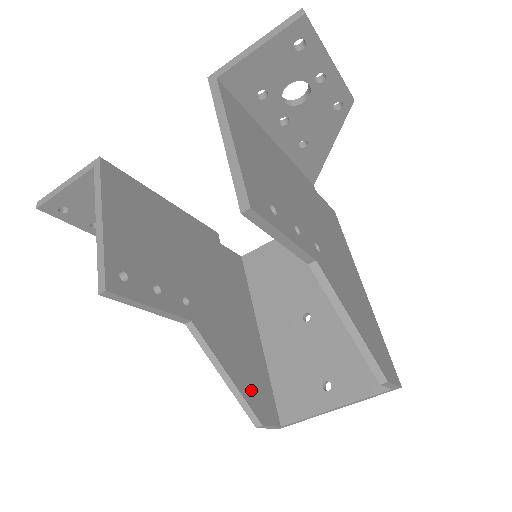
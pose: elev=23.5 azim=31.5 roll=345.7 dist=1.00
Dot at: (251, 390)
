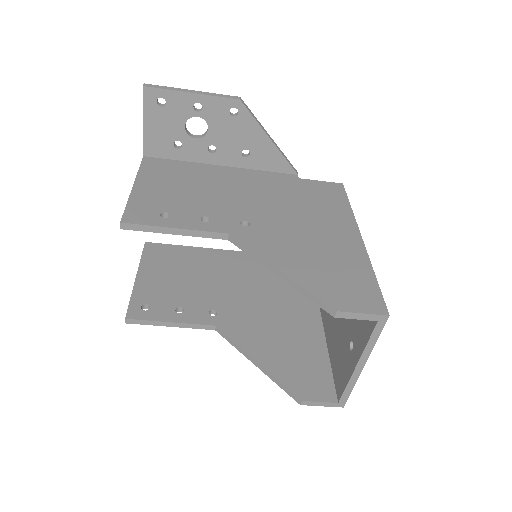
Dot at: (291, 372)
